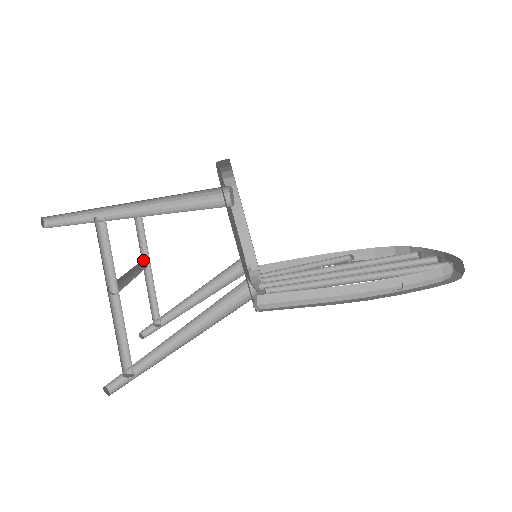
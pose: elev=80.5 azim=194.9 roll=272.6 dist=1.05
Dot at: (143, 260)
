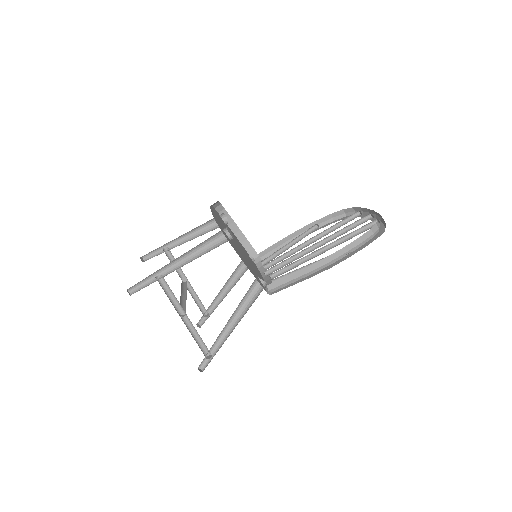
Dot at: (182, 279)
